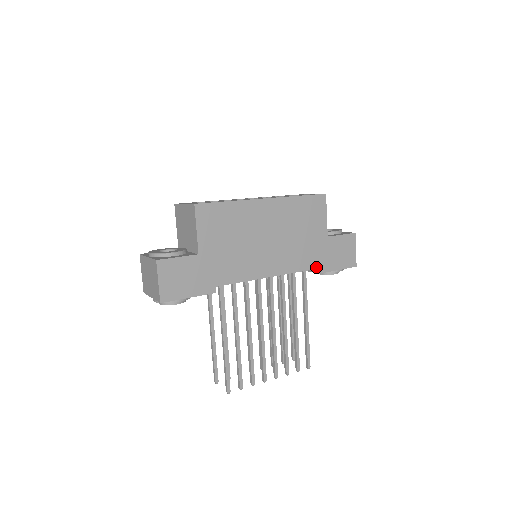
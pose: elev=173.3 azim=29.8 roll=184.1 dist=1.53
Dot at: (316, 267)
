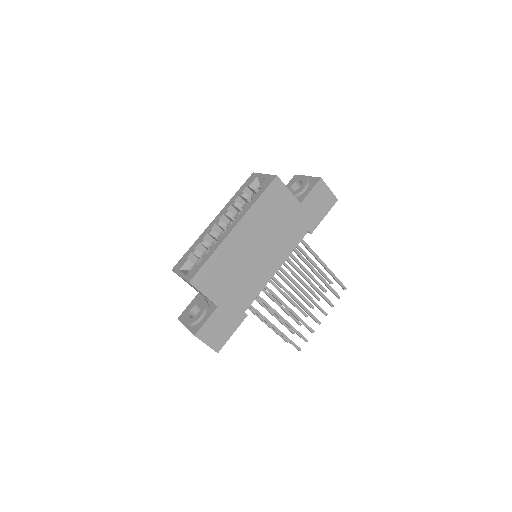
Dot at: (306, 232)
